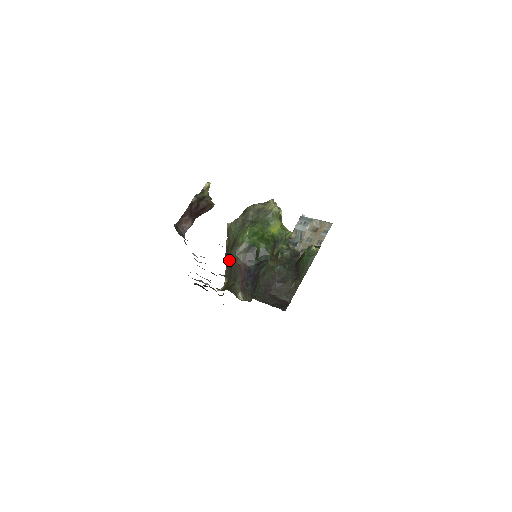
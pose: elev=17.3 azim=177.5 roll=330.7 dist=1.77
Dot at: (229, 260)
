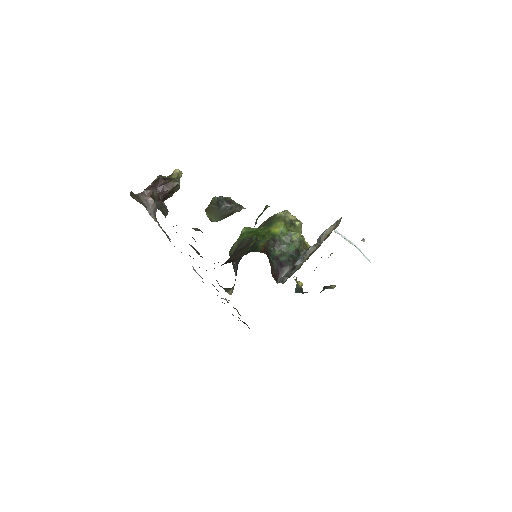
Dot at: occluded
